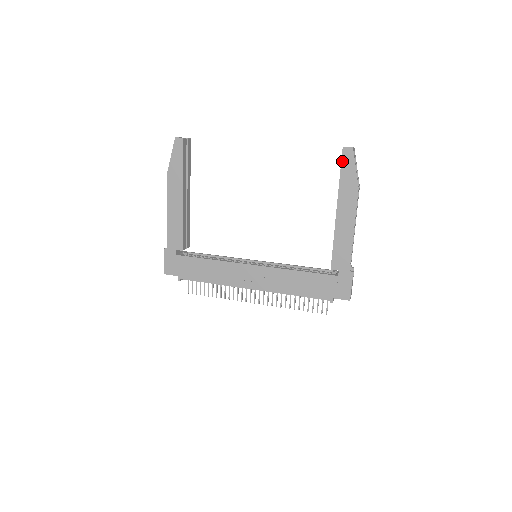
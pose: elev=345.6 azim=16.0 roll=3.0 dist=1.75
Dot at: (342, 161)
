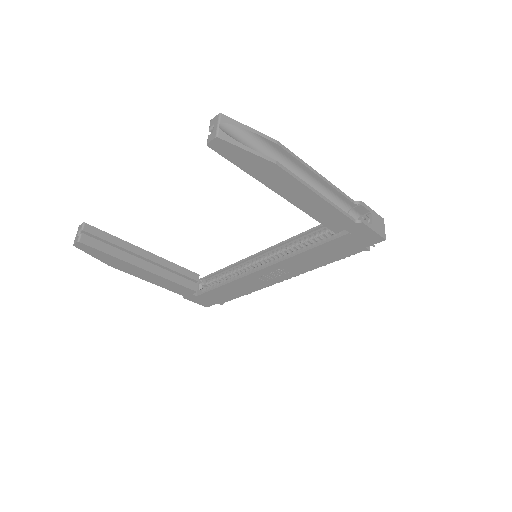
Dot at: (224, 156)
